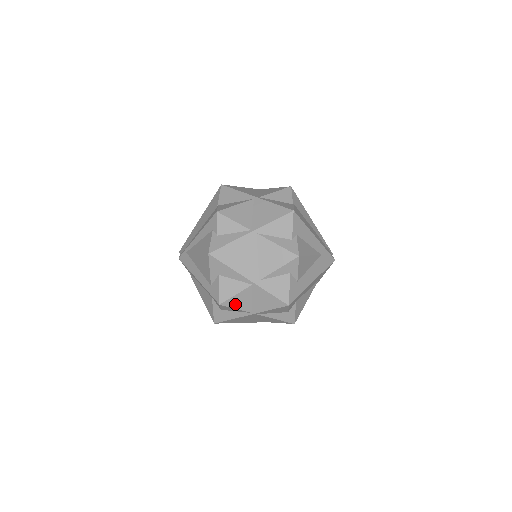
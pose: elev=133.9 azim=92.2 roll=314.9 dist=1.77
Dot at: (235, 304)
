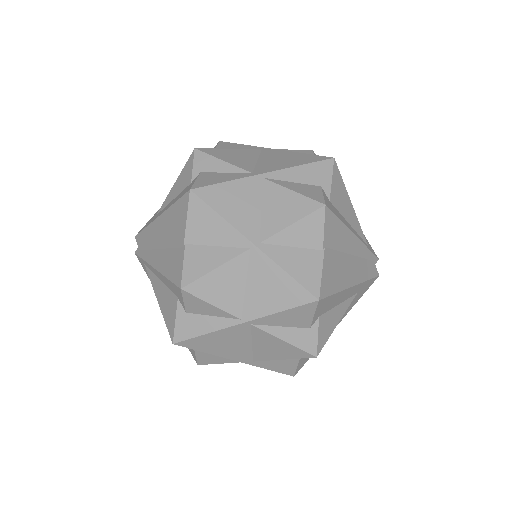
Dot at: occluded
